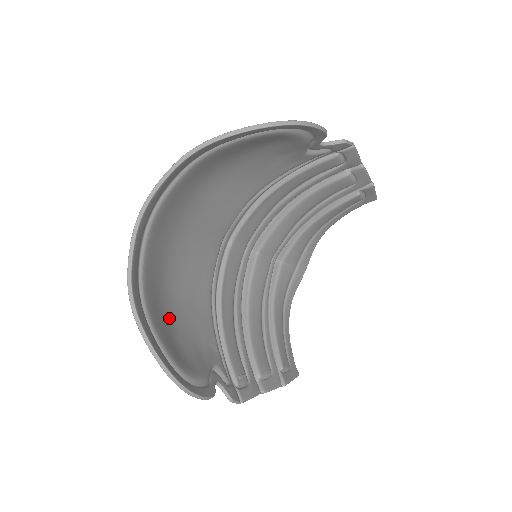
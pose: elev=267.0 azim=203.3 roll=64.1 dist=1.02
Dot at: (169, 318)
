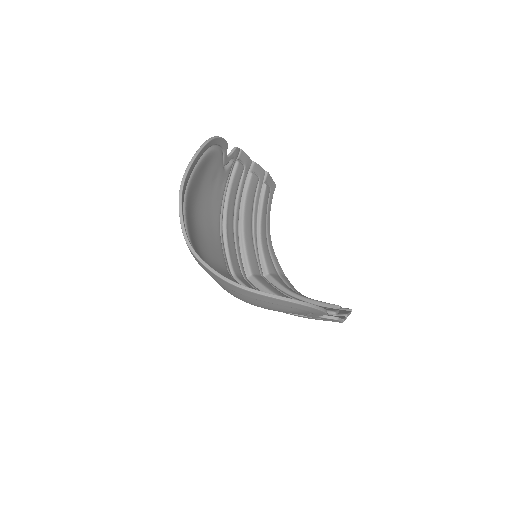
Dot at: occluded
